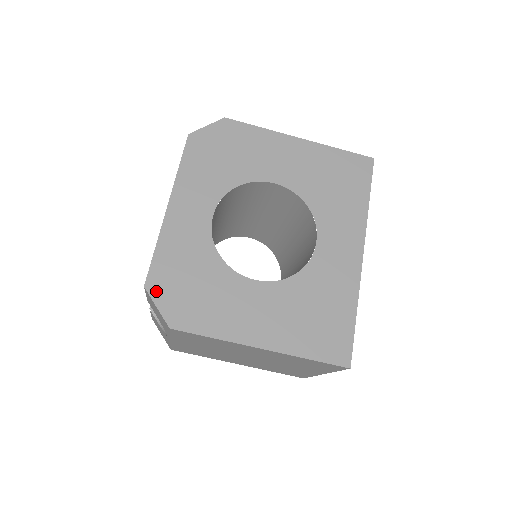
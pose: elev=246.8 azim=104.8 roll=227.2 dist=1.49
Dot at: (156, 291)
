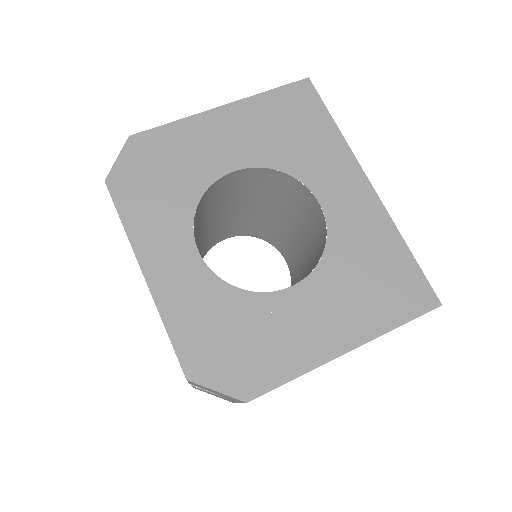
Dot at: (203, 375)
